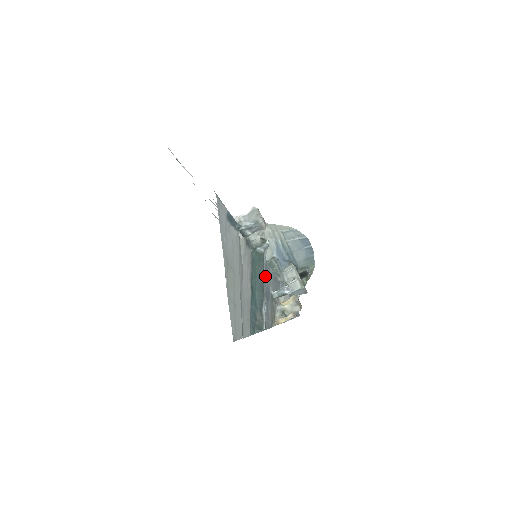
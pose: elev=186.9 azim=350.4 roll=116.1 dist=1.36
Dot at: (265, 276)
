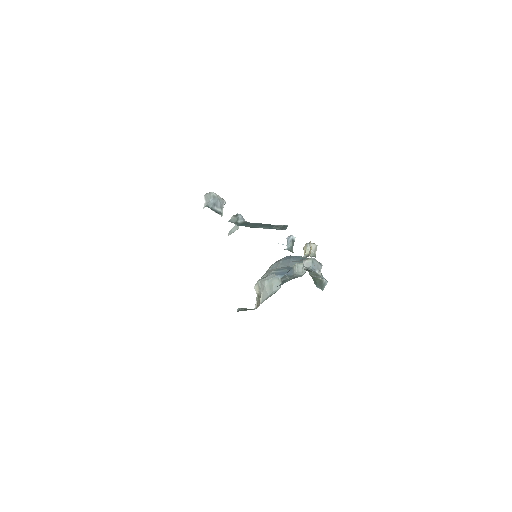
Dot at: occluded
